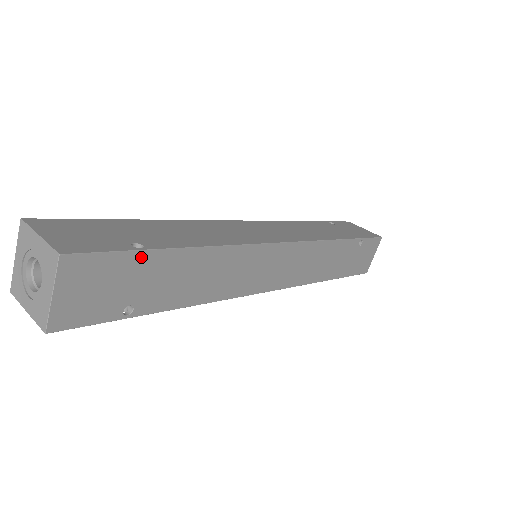
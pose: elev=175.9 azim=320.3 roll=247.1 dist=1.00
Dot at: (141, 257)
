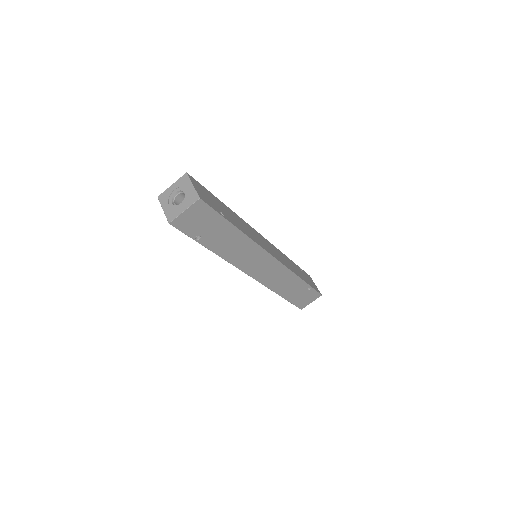
Dot at: (221, 219)
